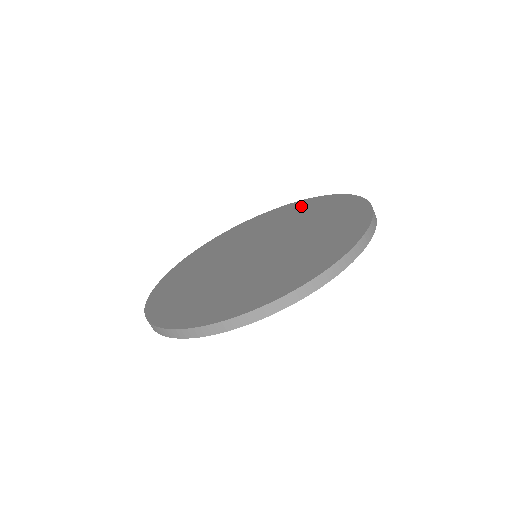
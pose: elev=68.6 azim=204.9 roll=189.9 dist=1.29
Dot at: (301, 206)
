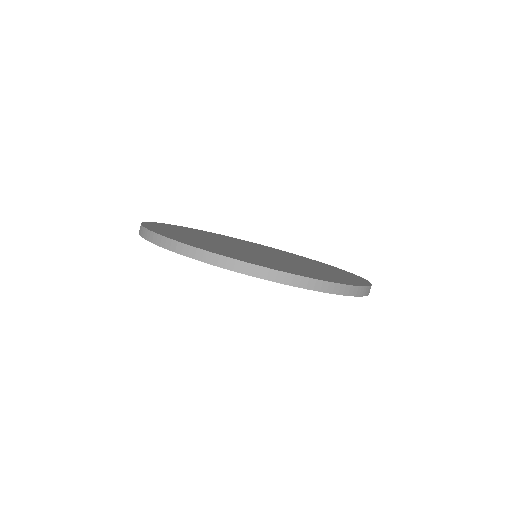
Dot at: (278, 250)
